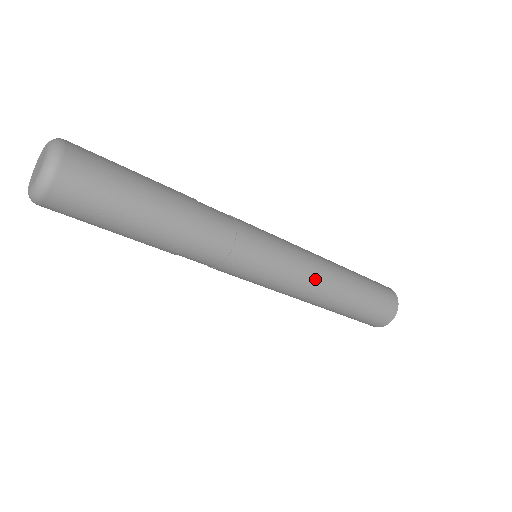
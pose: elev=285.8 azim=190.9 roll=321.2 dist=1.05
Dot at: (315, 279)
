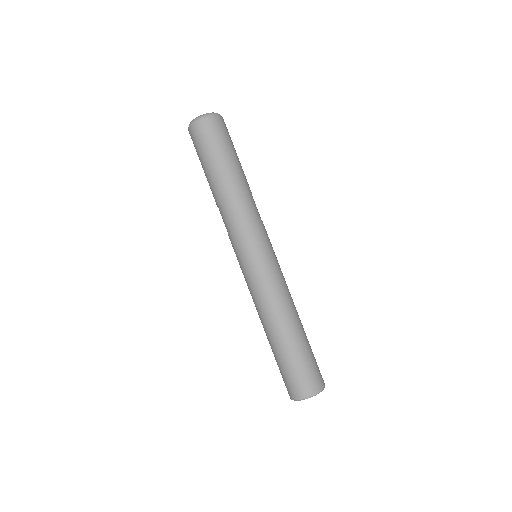
Dot at: (268, 299)
